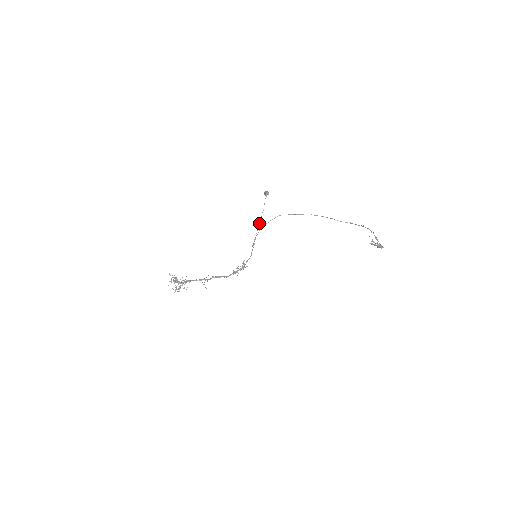
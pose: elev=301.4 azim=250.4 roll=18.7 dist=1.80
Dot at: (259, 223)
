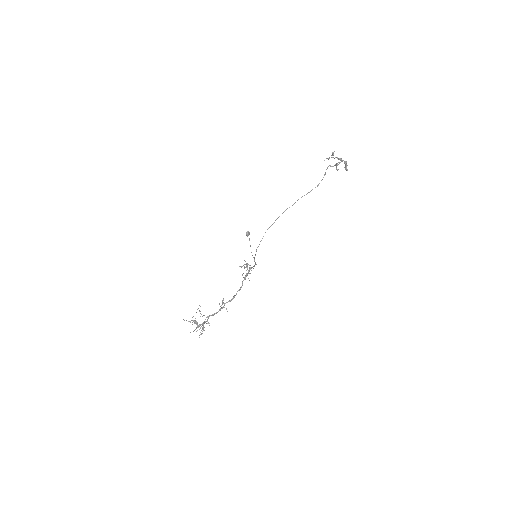
Dot at: (250, 246)
